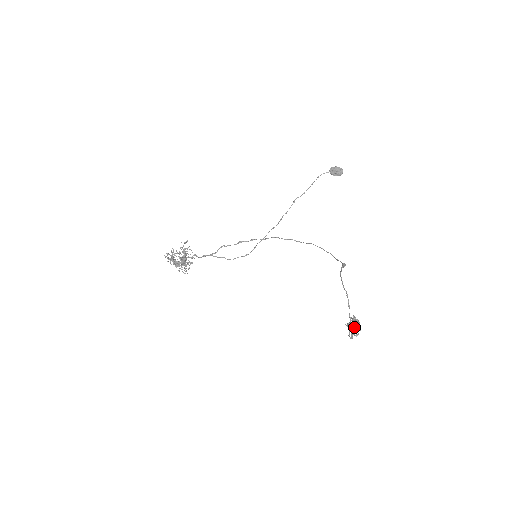
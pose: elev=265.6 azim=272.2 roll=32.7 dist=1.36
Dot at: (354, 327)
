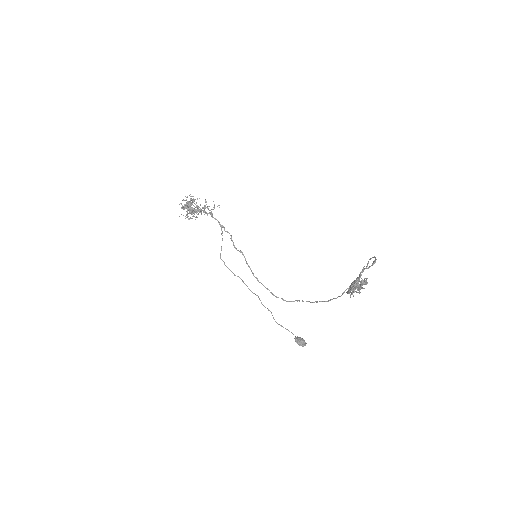
Dot at: (355, 287)
